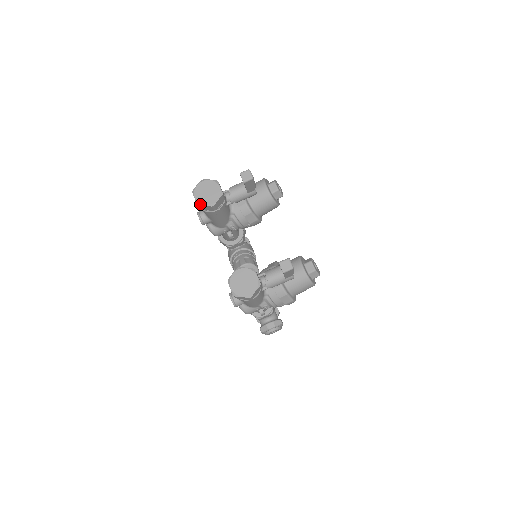
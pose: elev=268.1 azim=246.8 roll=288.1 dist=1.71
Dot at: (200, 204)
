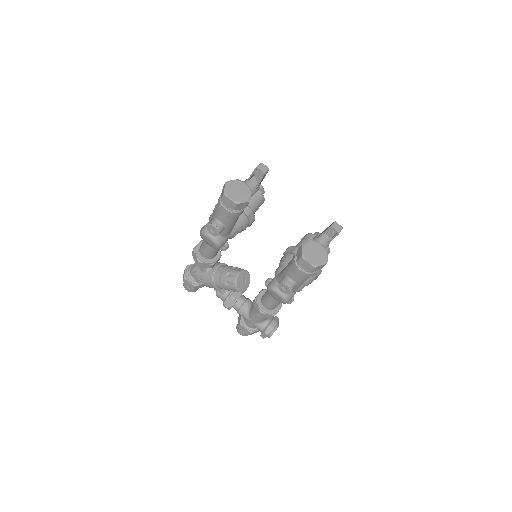
Dot at: (238, 203)
